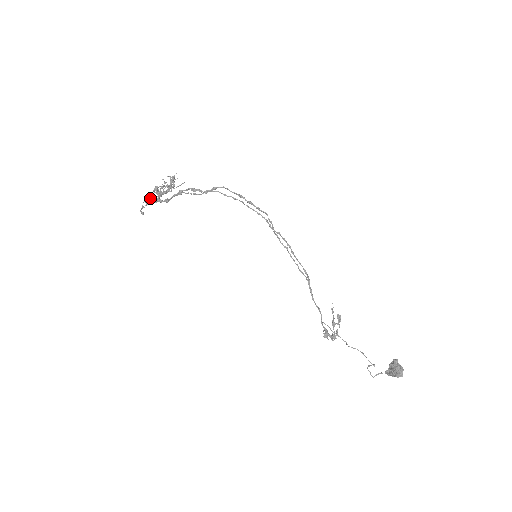
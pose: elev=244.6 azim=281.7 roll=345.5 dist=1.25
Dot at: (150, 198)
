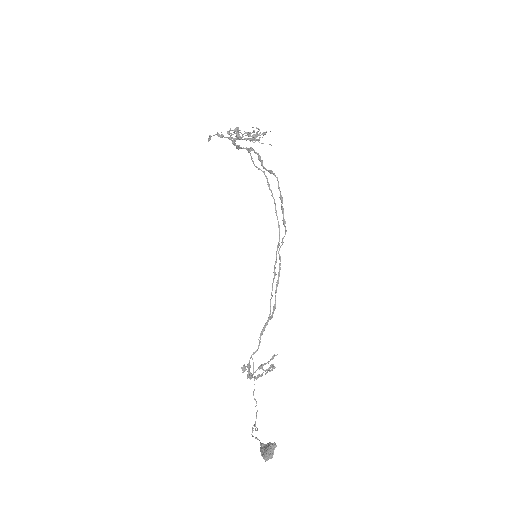
Dot at: (228, 133)
